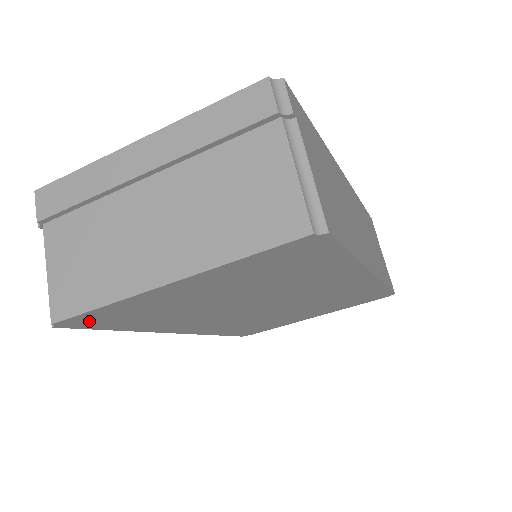
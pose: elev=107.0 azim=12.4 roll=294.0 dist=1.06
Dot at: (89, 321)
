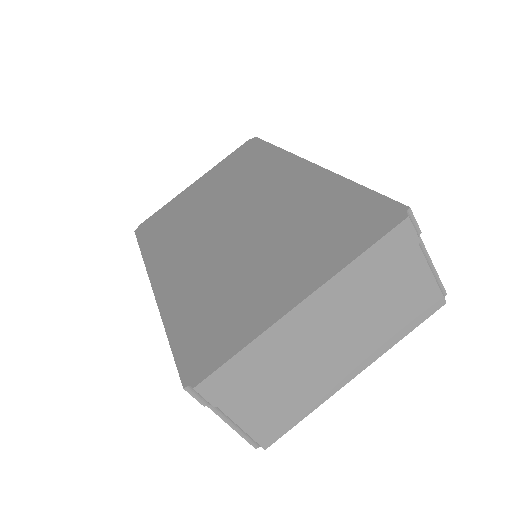
Dot at: occluded
